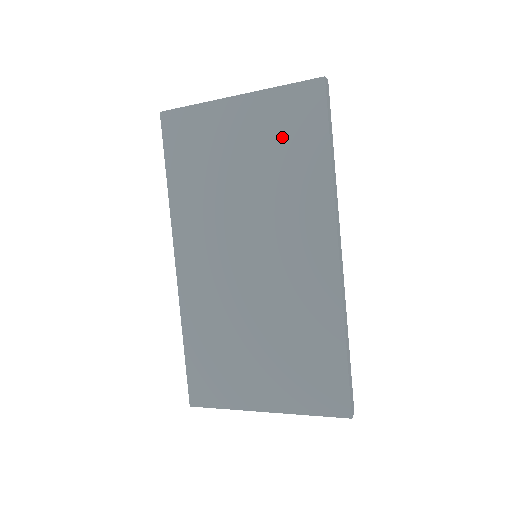
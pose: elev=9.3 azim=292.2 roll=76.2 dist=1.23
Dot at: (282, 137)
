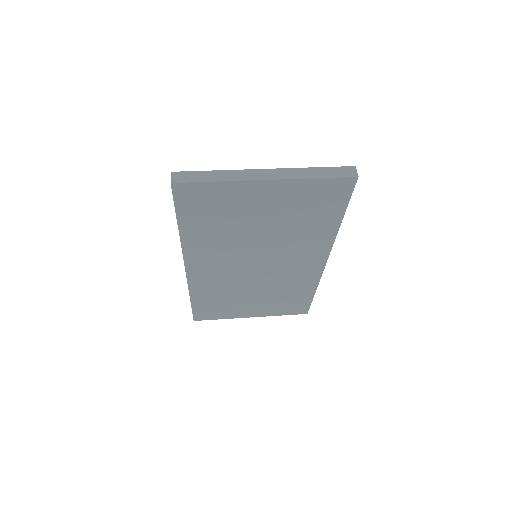
Dot at: (305, 209)
